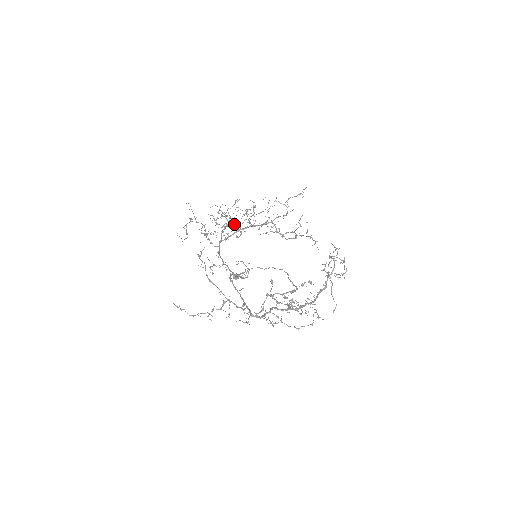
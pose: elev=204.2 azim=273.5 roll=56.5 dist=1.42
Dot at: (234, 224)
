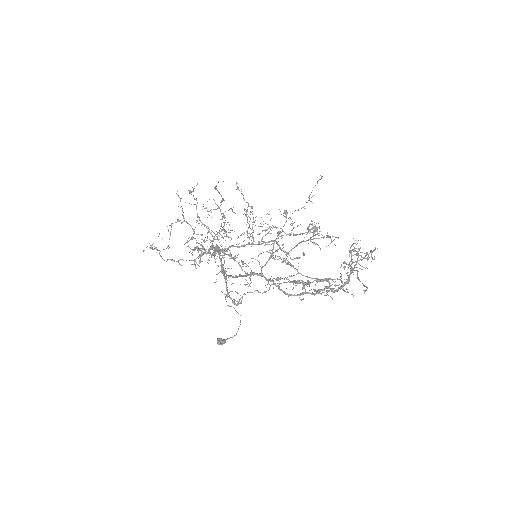
Dot at: (229, 237)
